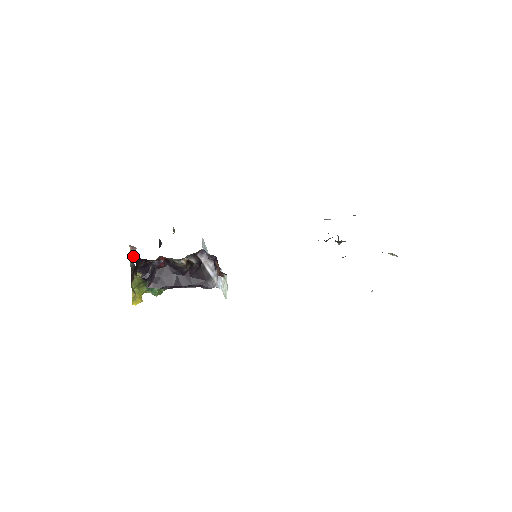
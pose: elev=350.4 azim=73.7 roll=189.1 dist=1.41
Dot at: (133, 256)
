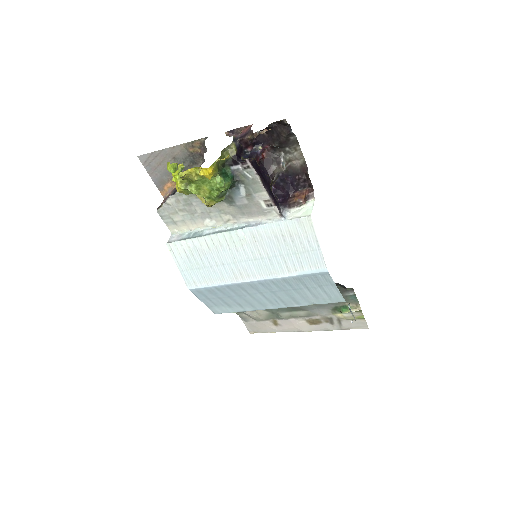
Dot at: (244, 132)
